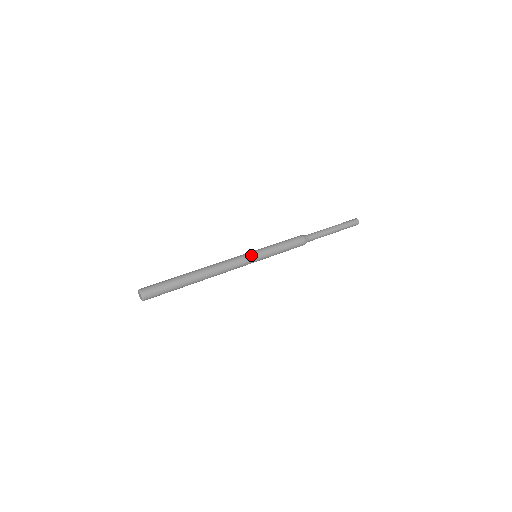
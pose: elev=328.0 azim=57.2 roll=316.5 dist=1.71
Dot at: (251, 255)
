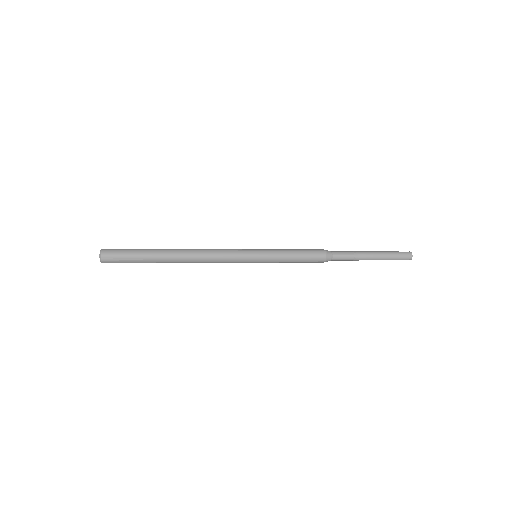
Dot at: occluded
